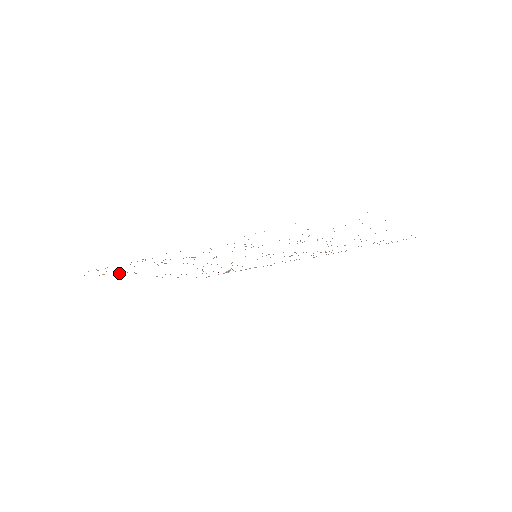
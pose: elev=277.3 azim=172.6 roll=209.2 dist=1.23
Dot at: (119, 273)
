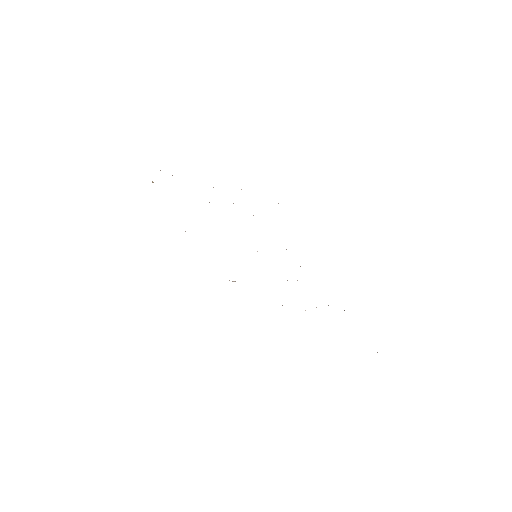
Dot at: occluded
